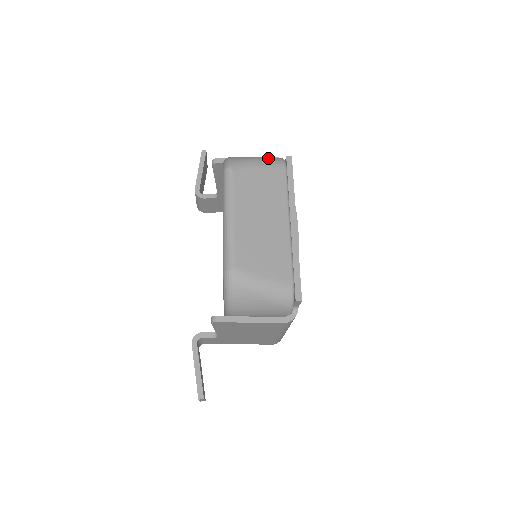
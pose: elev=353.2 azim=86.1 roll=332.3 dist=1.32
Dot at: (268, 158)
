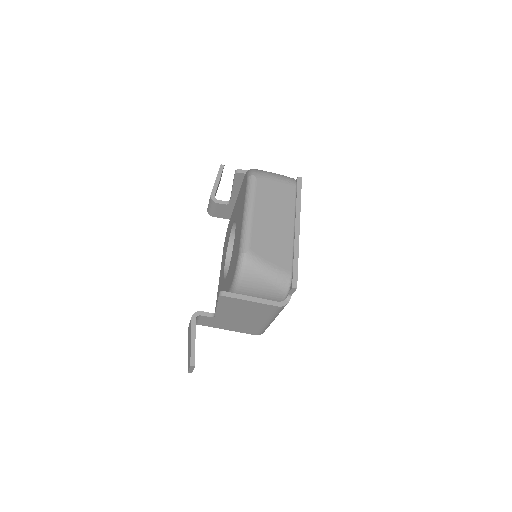
Dot at: (283, 175)
